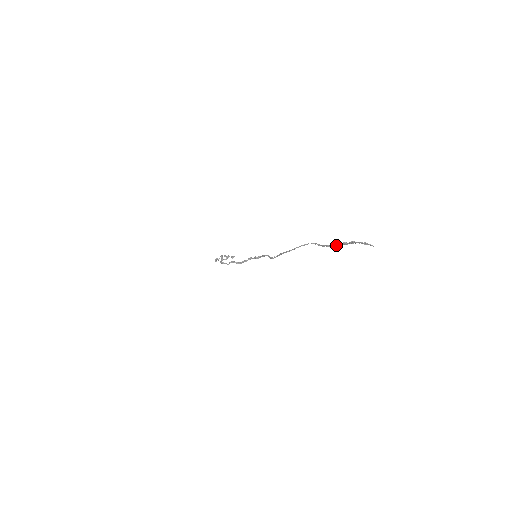
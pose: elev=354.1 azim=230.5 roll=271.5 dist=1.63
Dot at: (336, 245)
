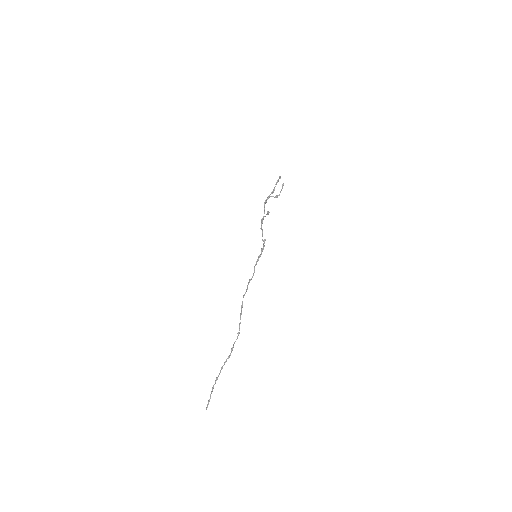
Dot at: (221, 369)
